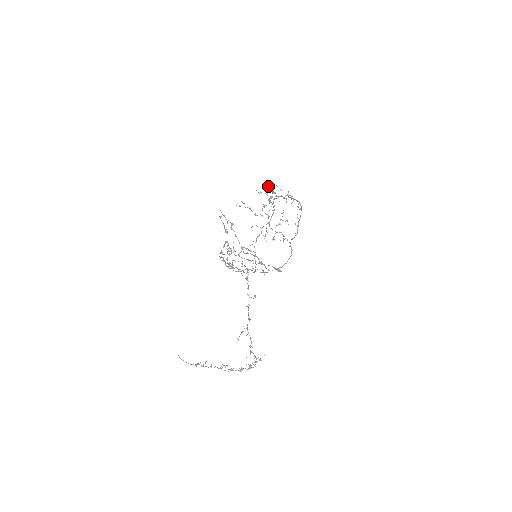
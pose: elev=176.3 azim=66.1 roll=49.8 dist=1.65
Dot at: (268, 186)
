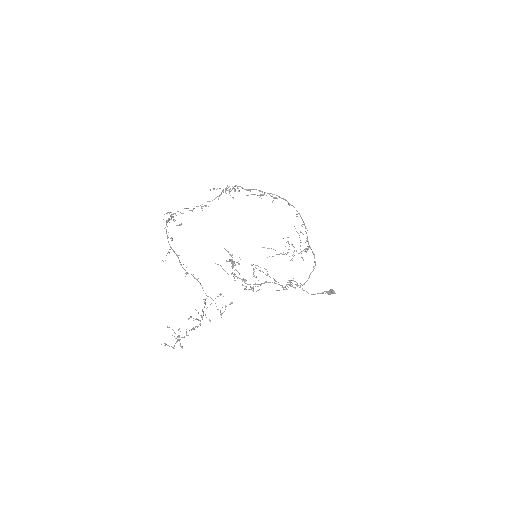
Dot at: (231, 190)
